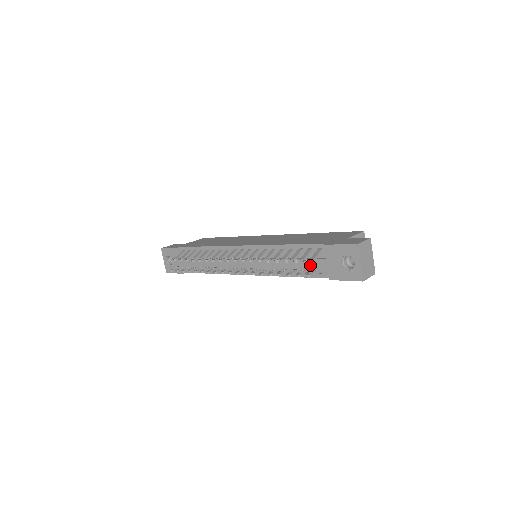
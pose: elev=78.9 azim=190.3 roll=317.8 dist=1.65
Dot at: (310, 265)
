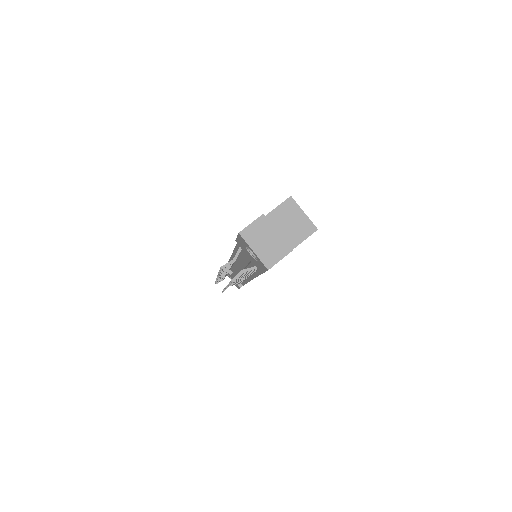
Dot at: (248, 263)
